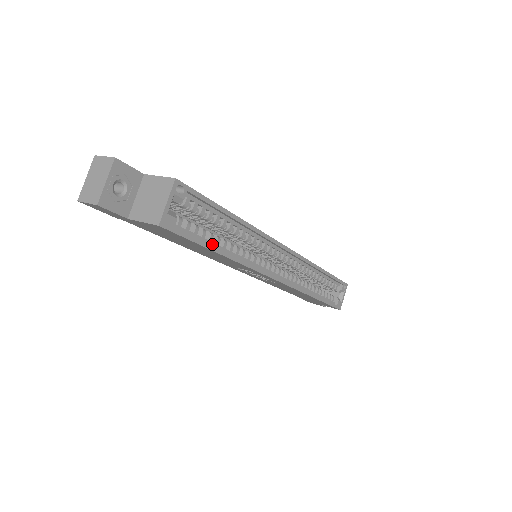
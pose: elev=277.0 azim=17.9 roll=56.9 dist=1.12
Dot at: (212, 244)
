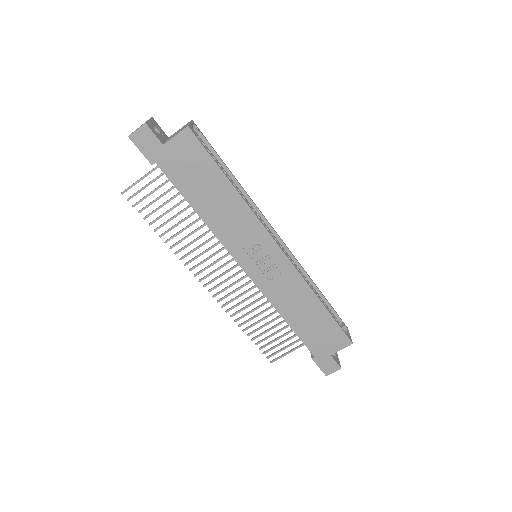
Dot at: (222, 176)
